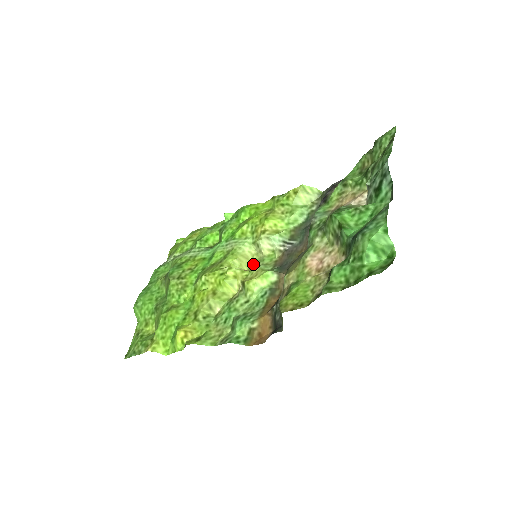
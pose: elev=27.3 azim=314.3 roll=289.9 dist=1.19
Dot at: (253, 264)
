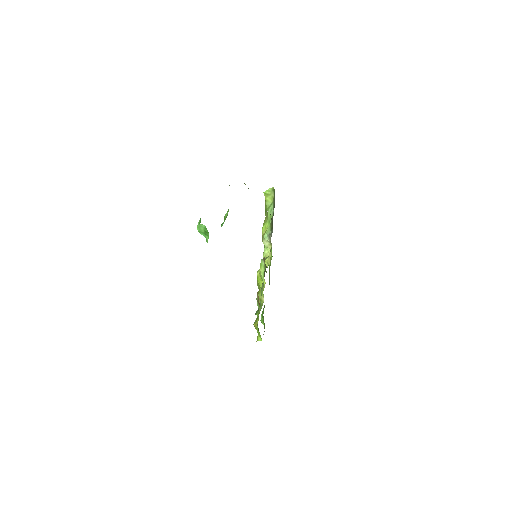
Dot at: (270, 259)
